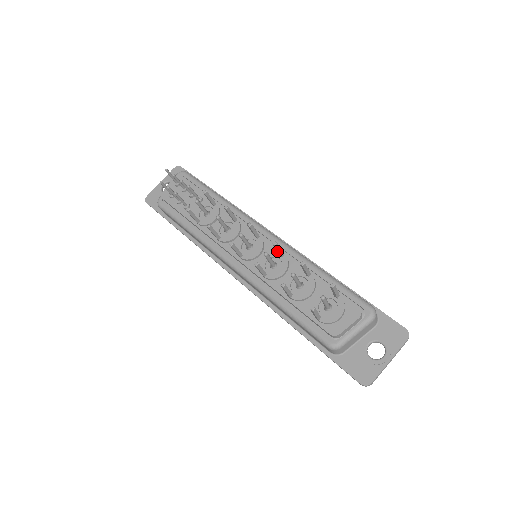
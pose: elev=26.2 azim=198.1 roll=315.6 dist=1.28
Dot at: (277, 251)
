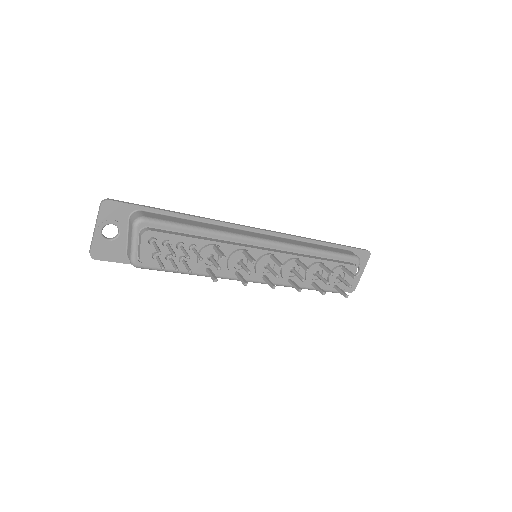
Dot at: (300, 265)
